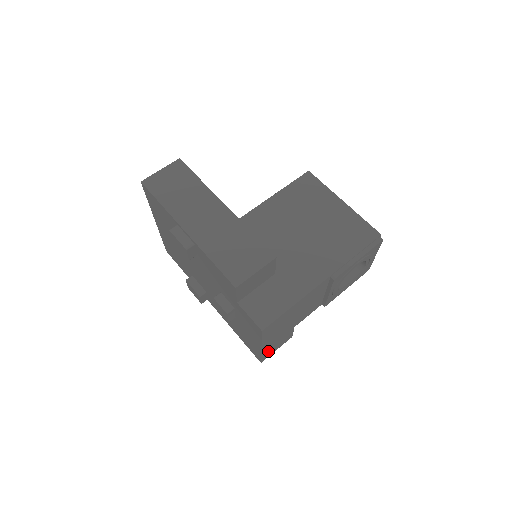
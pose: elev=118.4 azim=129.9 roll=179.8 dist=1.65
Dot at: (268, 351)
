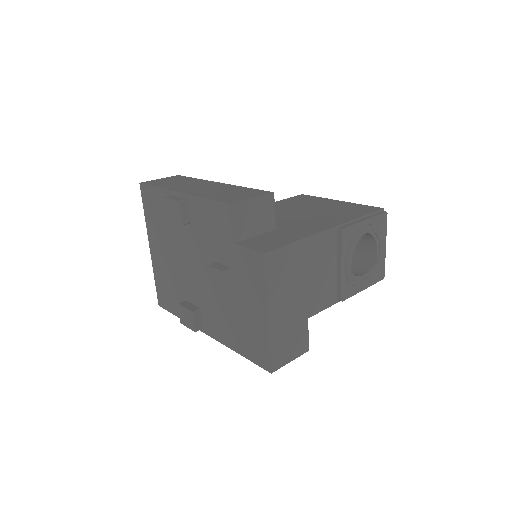
Dot at: (278, 346)
